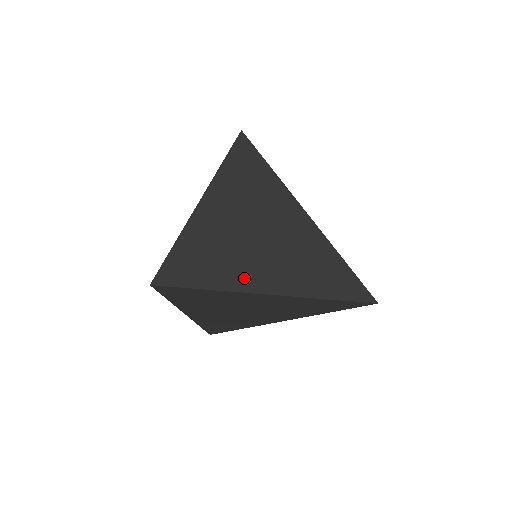
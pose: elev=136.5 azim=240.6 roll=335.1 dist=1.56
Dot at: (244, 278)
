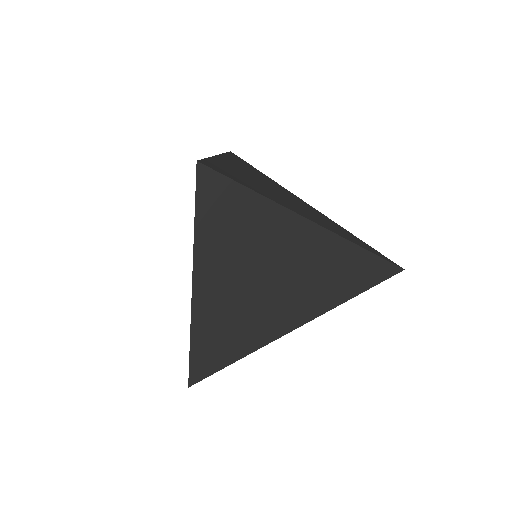
Dot at: (274, 326)
